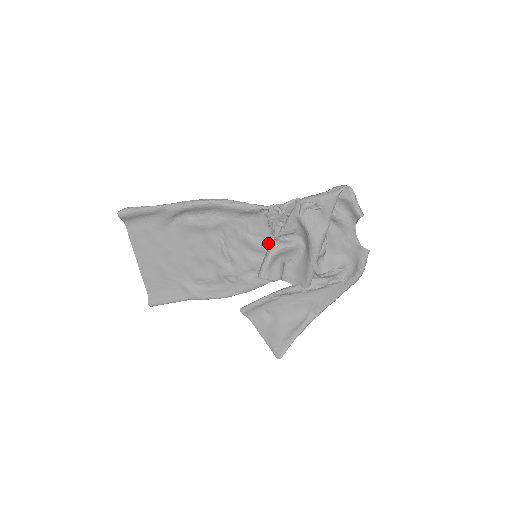
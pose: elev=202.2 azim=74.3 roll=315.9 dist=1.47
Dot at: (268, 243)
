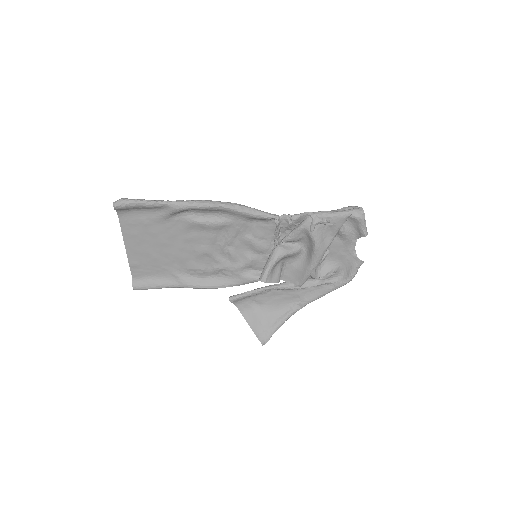
Dot at: (270, 246)
